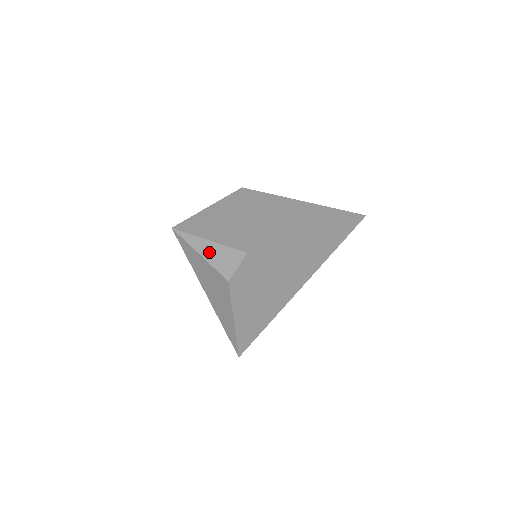
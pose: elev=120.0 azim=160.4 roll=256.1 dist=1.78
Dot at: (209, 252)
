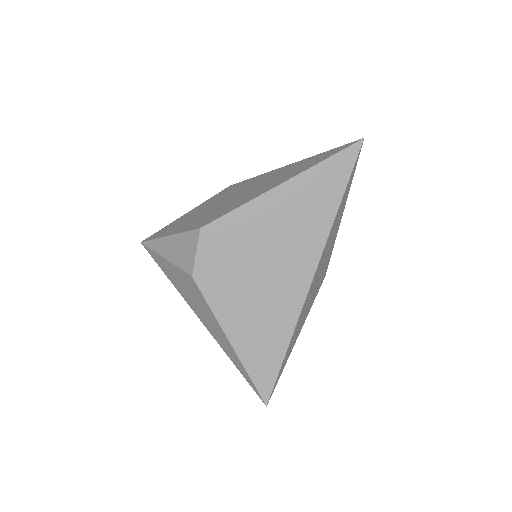
Dot at: (171, 250)
